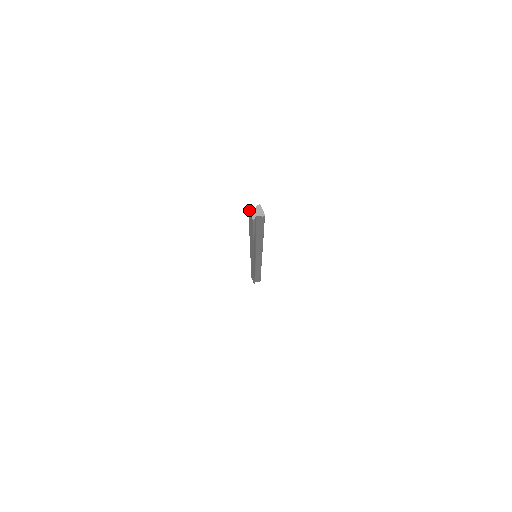
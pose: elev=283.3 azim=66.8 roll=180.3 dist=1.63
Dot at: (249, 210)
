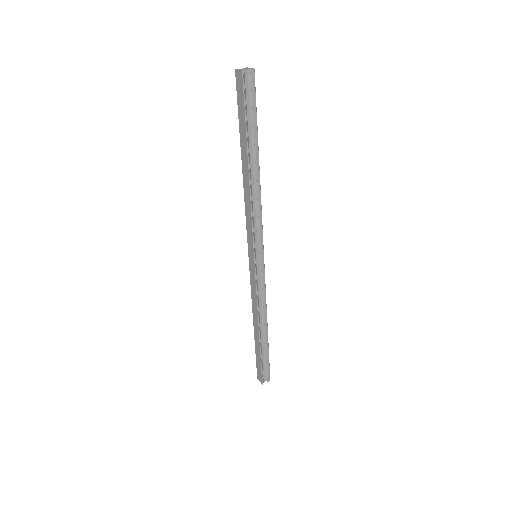
Dot at: (236, 69)
